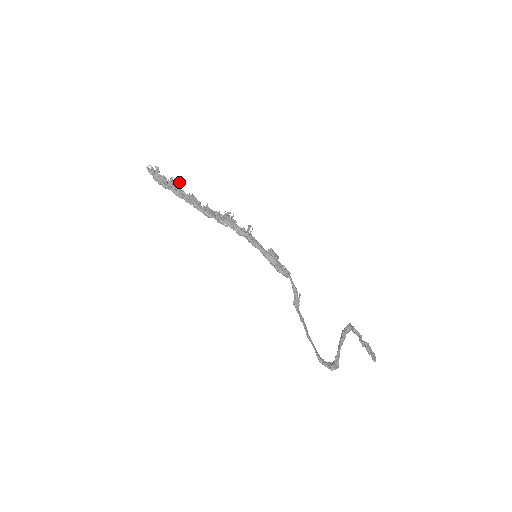
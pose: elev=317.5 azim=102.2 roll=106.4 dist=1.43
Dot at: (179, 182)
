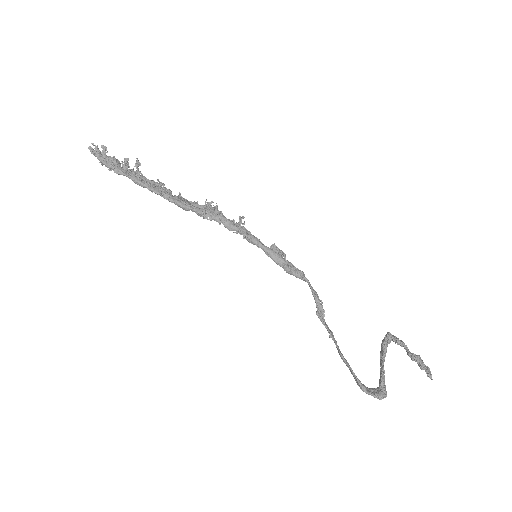
Dot at: (137, 165)
